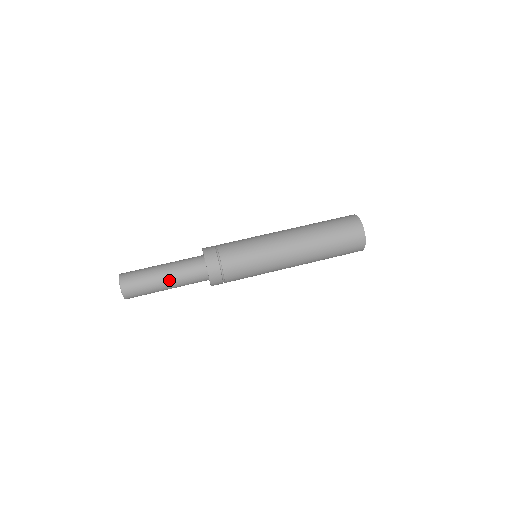
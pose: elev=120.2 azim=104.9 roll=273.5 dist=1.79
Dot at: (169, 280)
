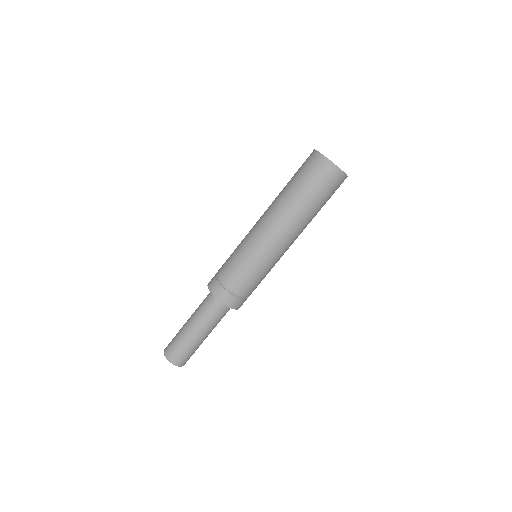
Dot at: (206, 333)
